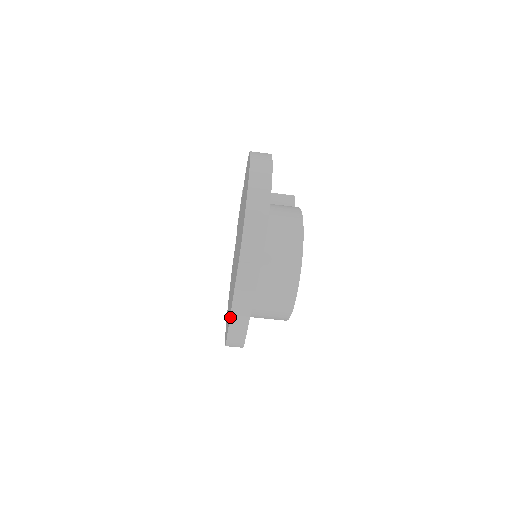
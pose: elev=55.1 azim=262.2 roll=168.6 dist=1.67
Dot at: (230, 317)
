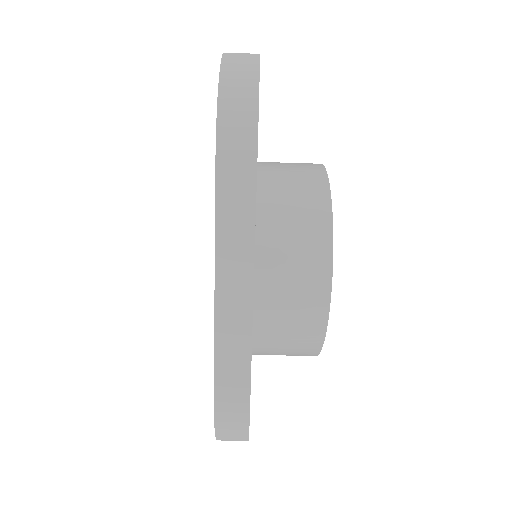
Dot at: (214, 329)
